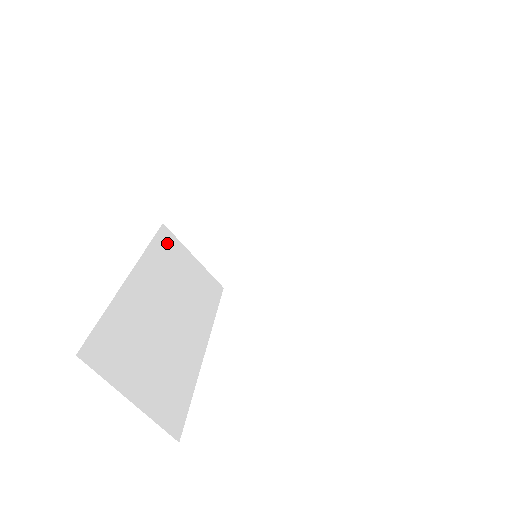
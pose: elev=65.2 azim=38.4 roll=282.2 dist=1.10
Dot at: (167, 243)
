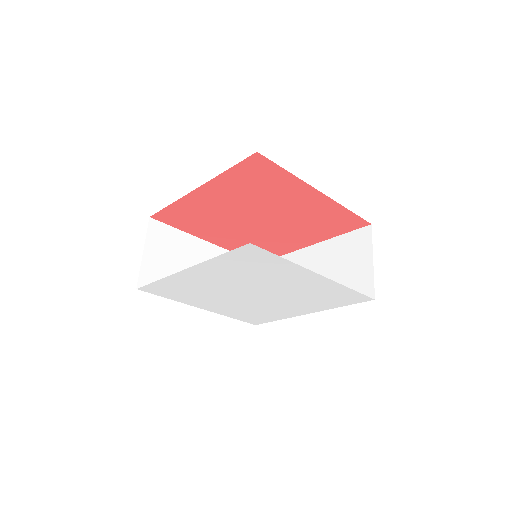
Dot at: occluded
